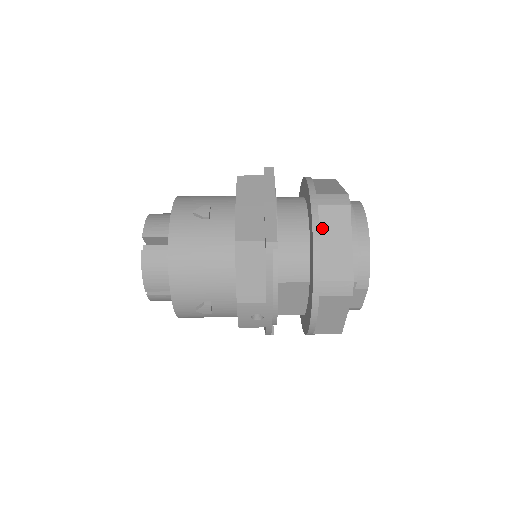
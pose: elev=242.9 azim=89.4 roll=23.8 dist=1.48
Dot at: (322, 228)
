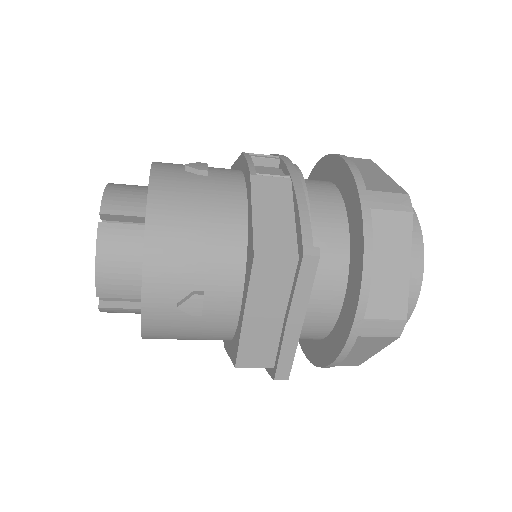
Dot at: occluded
